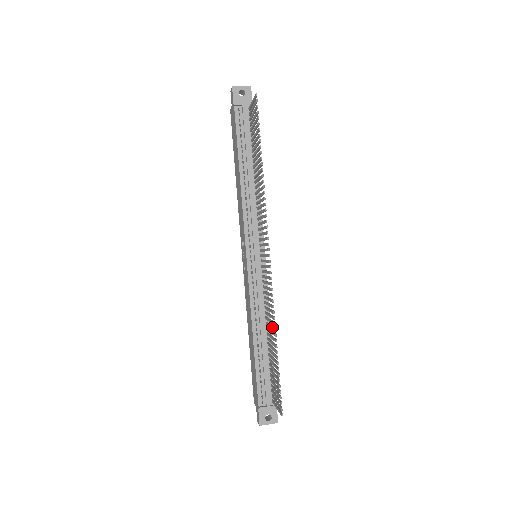
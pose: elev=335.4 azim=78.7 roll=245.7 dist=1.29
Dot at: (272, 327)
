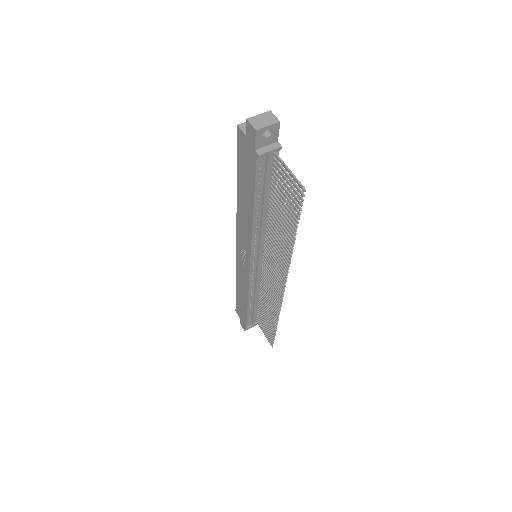
Dot at: (273, 314)
